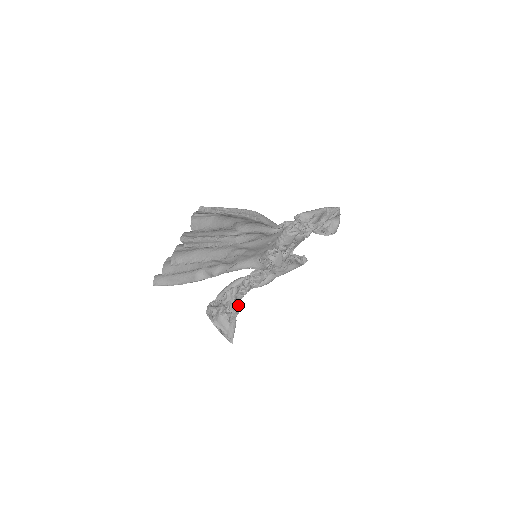
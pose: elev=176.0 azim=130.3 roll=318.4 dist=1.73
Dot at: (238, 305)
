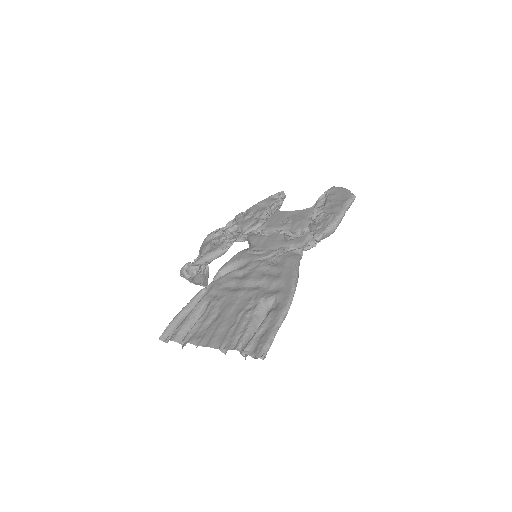
Dot at: occluded
